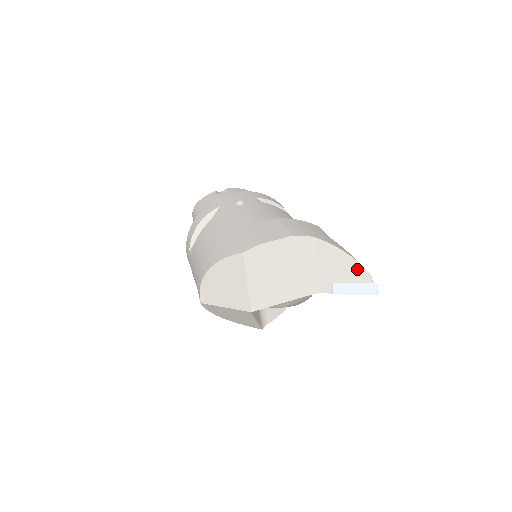
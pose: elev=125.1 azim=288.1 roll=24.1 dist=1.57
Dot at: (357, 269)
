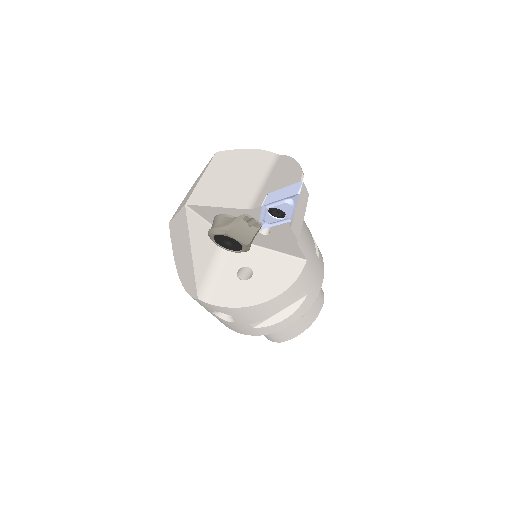
Dot at: (295, 172)
